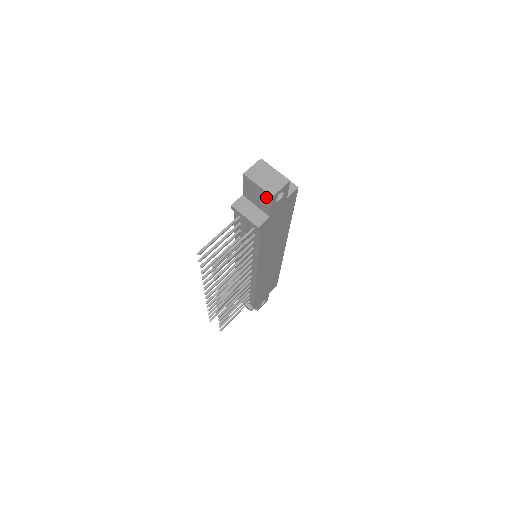
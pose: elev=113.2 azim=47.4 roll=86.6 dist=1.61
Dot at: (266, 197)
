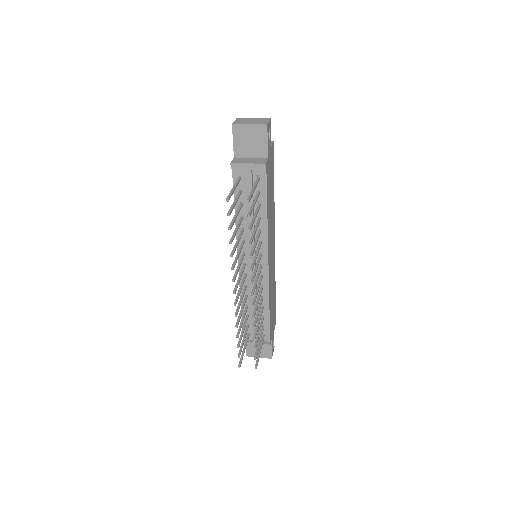
Dot at: (260, 132)
